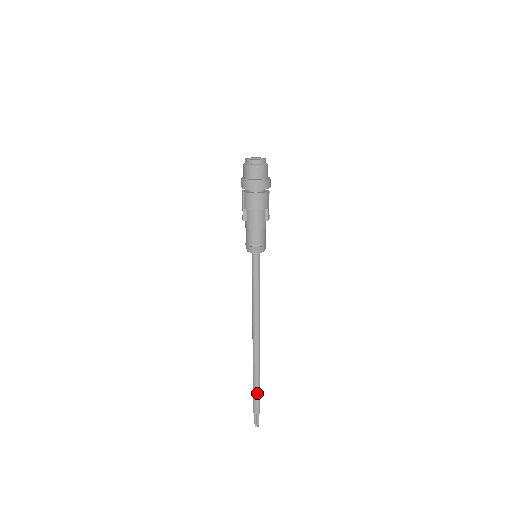
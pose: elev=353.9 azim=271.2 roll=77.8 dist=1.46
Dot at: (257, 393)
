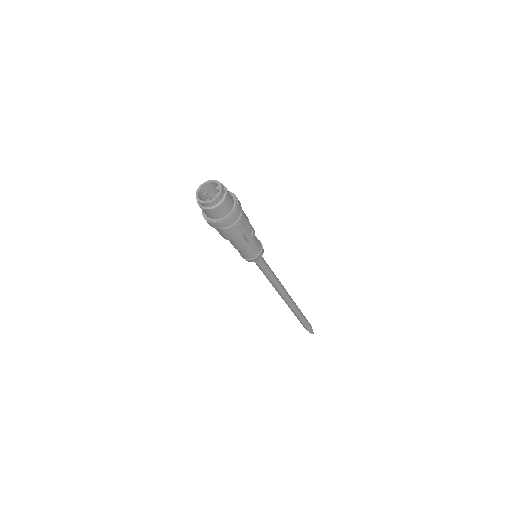
Dot at: (302, 323)
